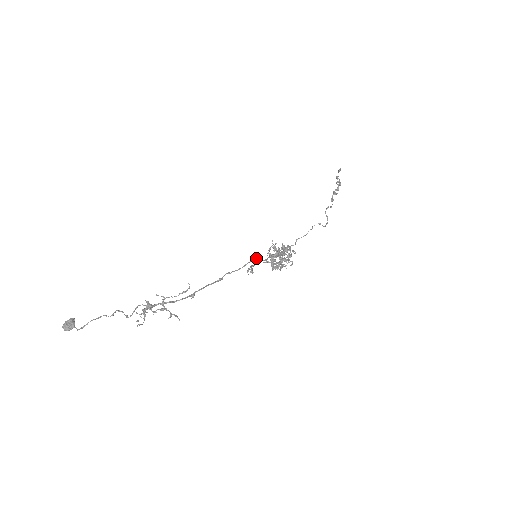
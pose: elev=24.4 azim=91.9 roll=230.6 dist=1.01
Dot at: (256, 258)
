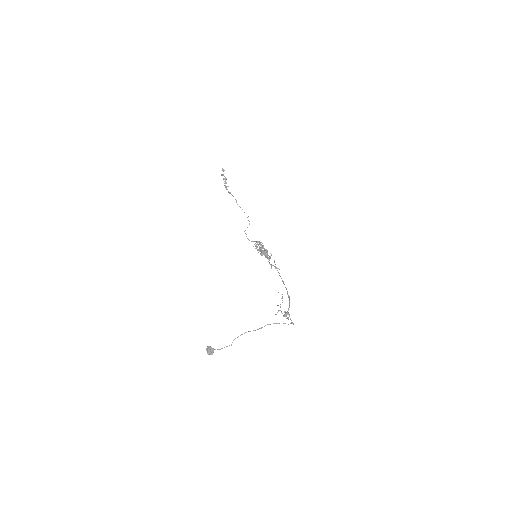
Dot at: (274, 260)
